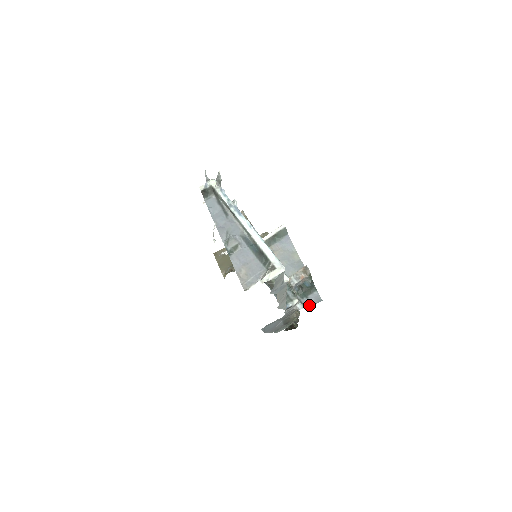
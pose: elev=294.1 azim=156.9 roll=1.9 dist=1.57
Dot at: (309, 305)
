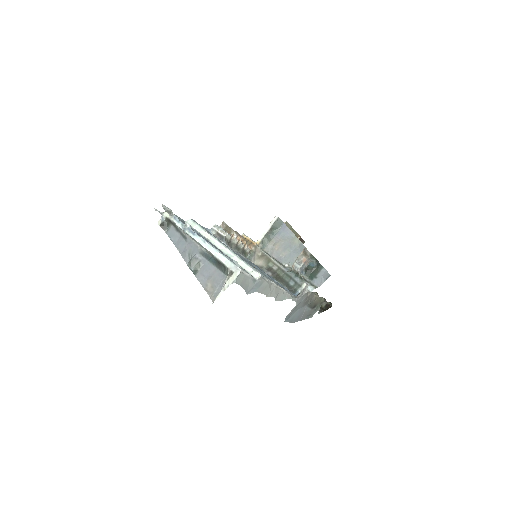
Dot at: (319, 284)
